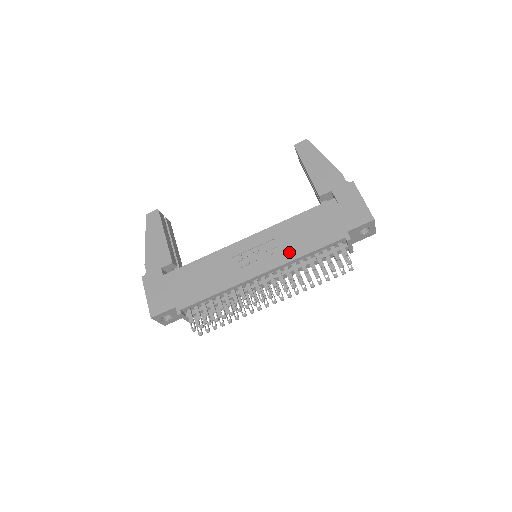
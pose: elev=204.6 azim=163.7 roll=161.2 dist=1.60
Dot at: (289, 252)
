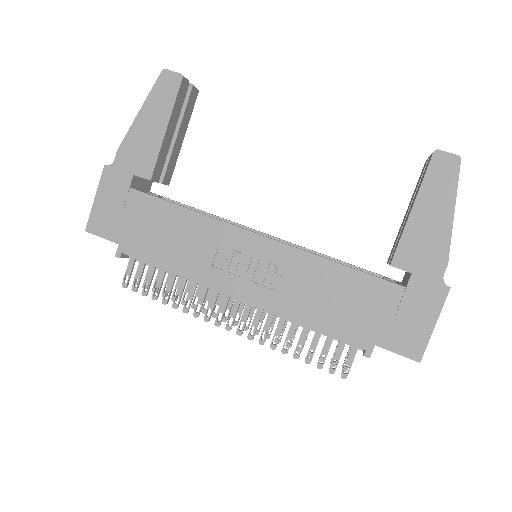
Dot at: (289, 303)
